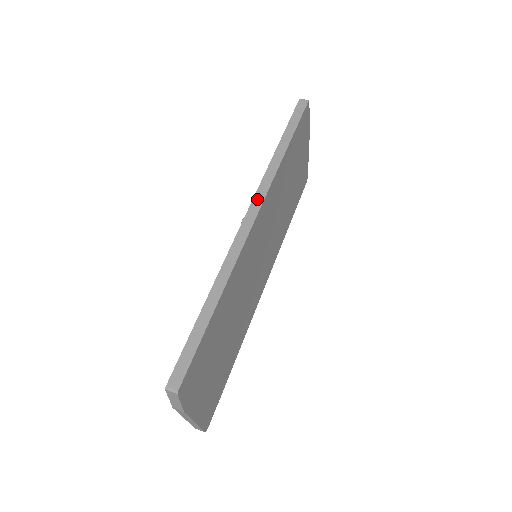
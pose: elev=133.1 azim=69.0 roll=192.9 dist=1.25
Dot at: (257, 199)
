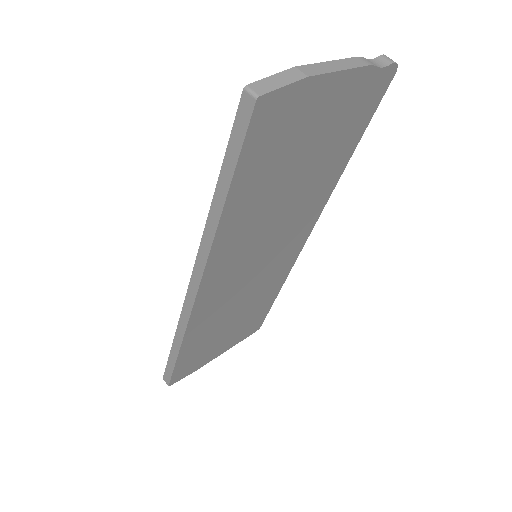
Dot at: (197, 269)
